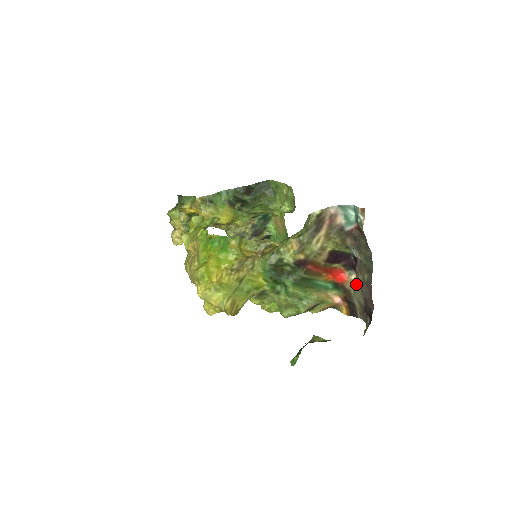
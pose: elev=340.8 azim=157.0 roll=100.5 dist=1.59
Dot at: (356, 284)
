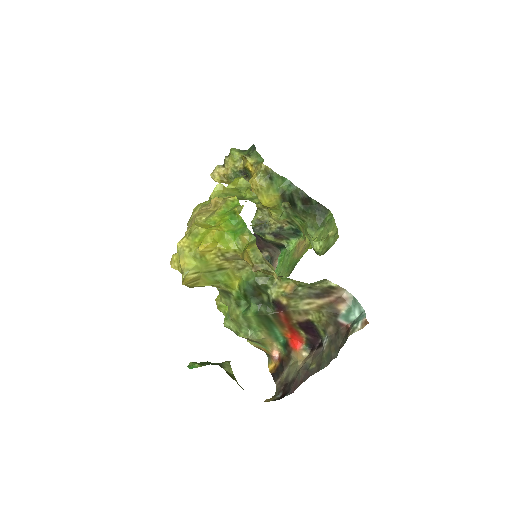
Dot at: (301, 361)
